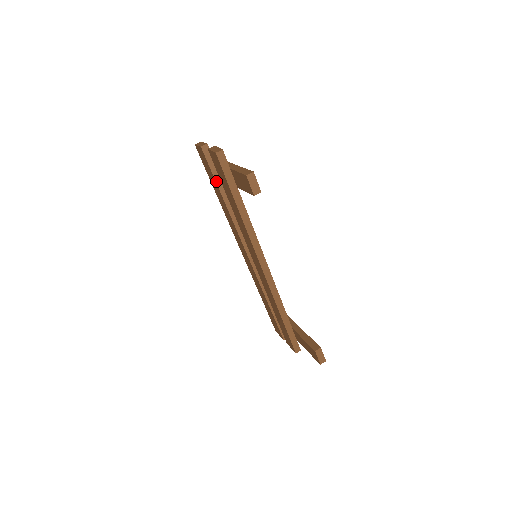
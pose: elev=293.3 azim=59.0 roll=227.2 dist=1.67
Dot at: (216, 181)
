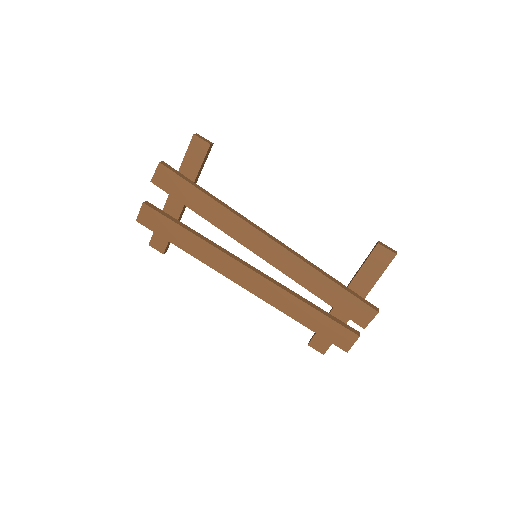
Dot at: (173, 221)
